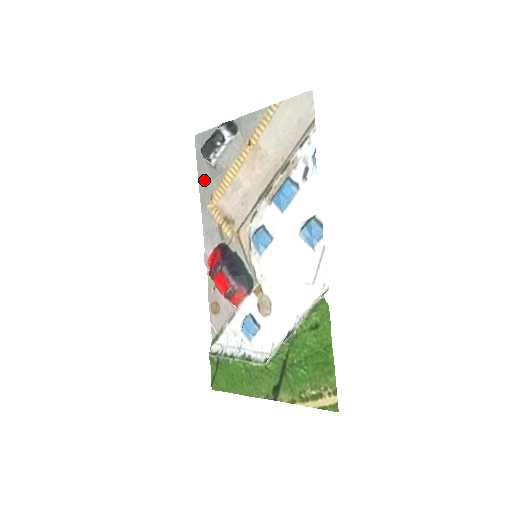
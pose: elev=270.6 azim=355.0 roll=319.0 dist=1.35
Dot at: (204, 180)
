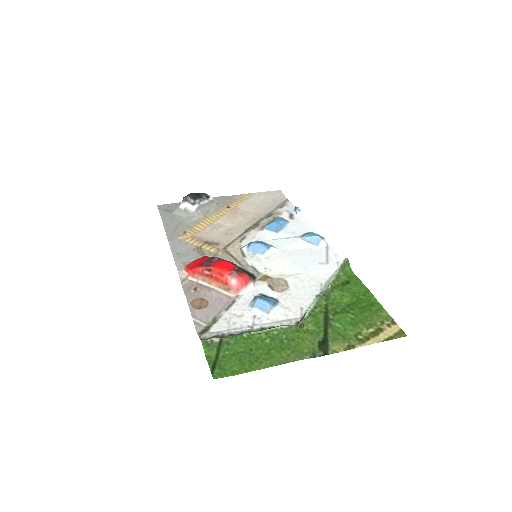
Dot at: (173, 224)
